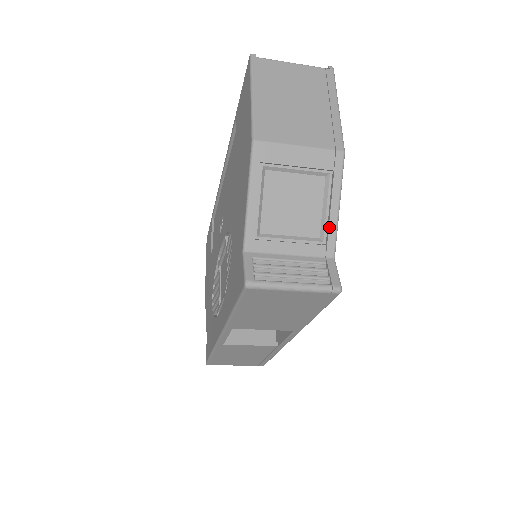
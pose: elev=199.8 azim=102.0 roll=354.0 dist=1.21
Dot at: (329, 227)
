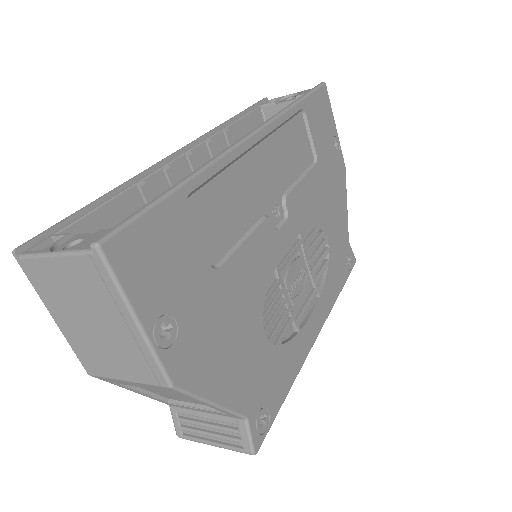
Dot at: (219, 410)
